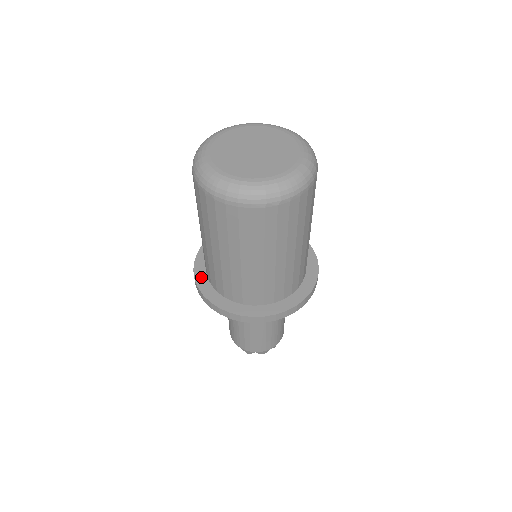
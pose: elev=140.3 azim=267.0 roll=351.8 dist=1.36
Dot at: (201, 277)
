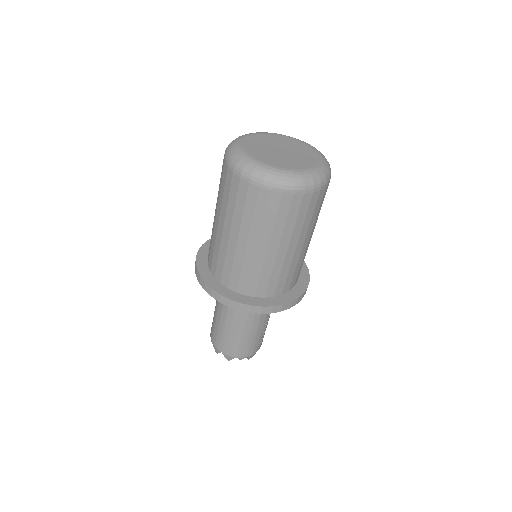
Dot at: (204, 251)
